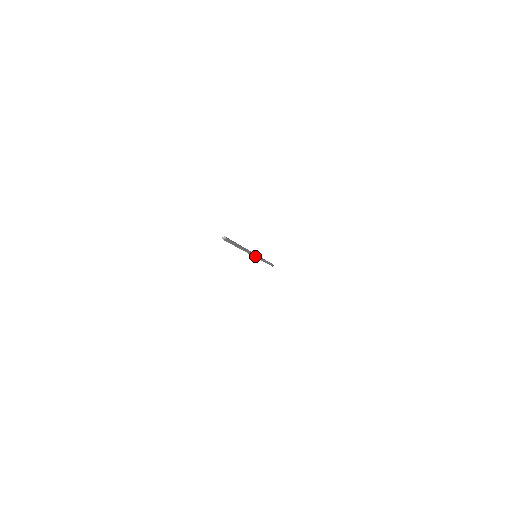
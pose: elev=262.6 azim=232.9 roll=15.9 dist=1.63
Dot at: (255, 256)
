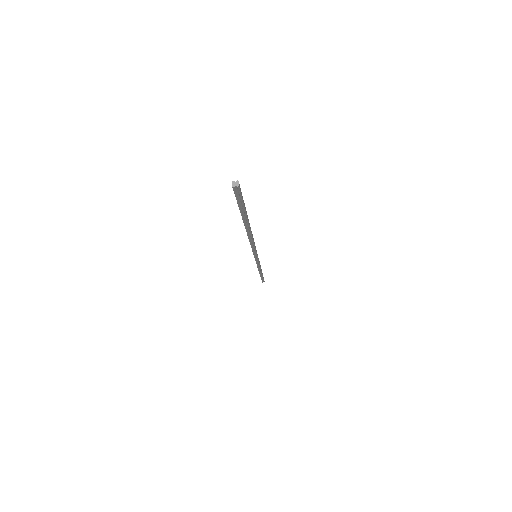
Dot at: (255, 255)
